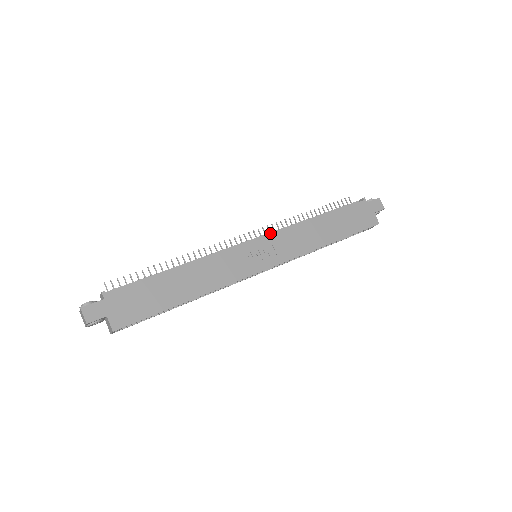
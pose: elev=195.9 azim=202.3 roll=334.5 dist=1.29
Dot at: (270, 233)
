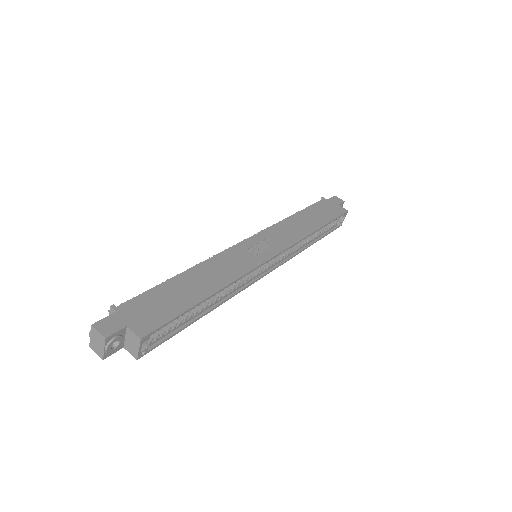
Dot at: occluded
